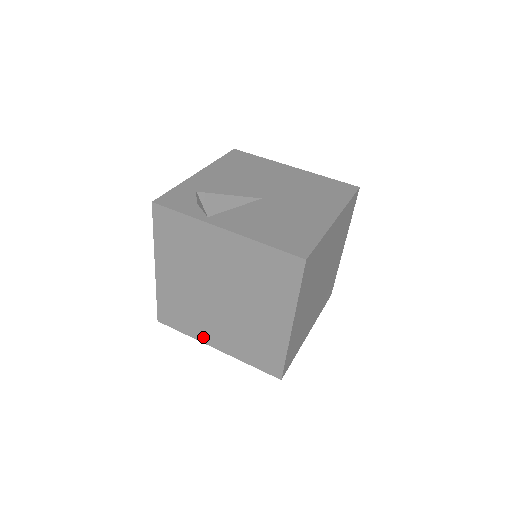
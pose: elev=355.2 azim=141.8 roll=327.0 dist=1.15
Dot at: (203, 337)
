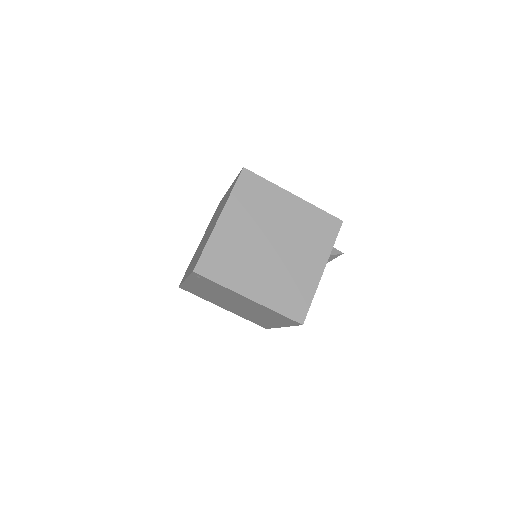
Dot at: occluded
